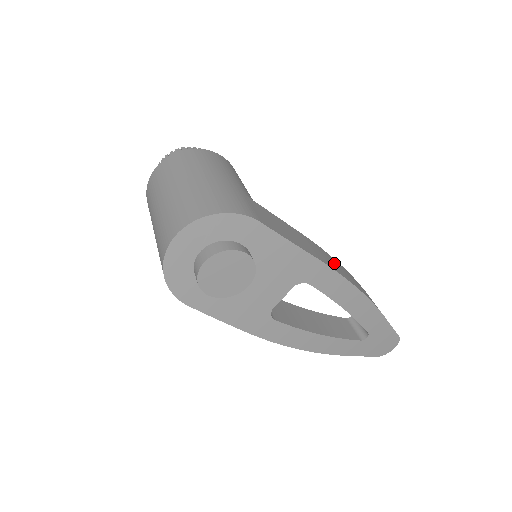
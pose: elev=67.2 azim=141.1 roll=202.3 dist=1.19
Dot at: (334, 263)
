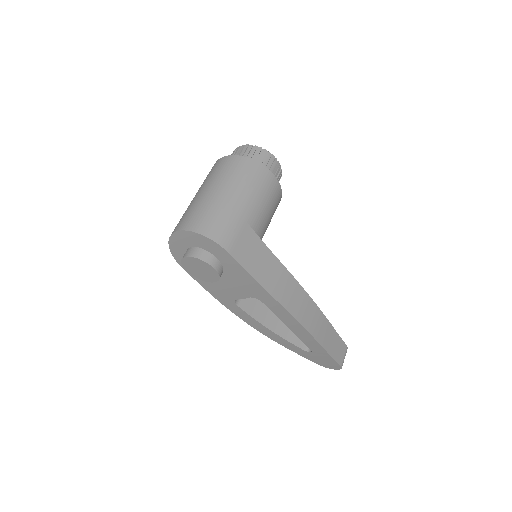
Dot at: (296, 298)
